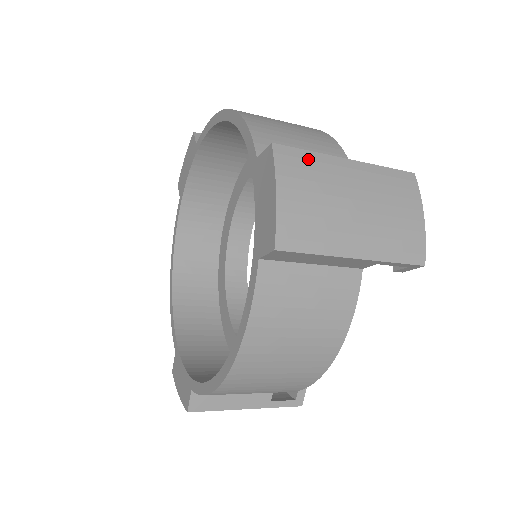
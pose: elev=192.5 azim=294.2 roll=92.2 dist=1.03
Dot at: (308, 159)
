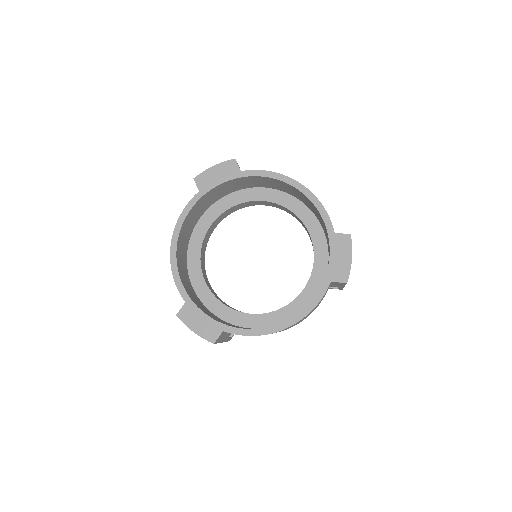
Dot at: occluded
